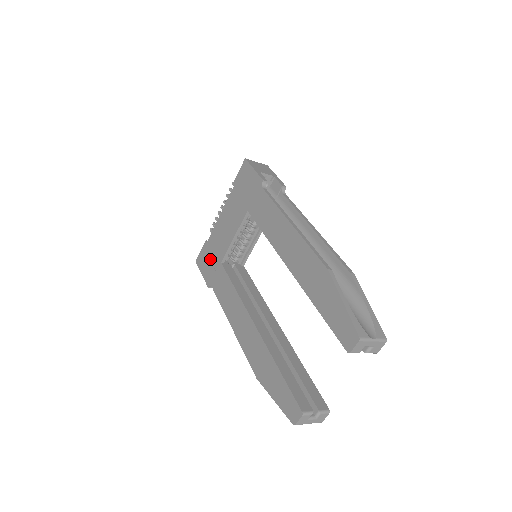
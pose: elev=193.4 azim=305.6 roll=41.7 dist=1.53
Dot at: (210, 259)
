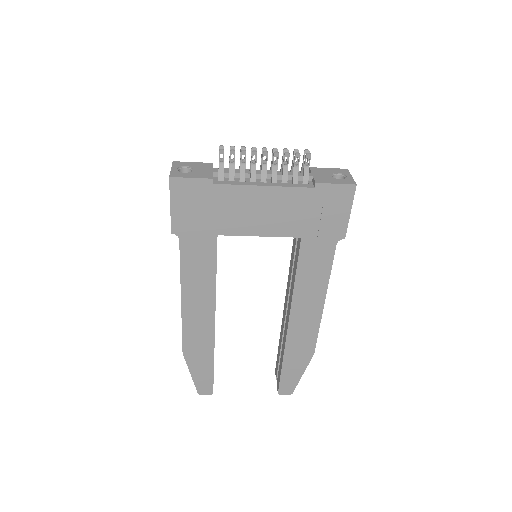
Dot at: (202, 211)
